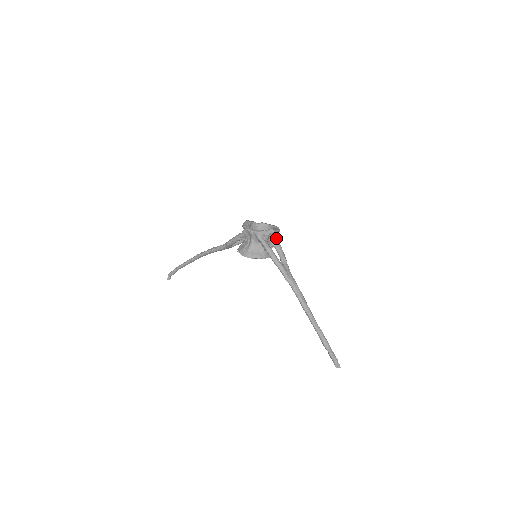
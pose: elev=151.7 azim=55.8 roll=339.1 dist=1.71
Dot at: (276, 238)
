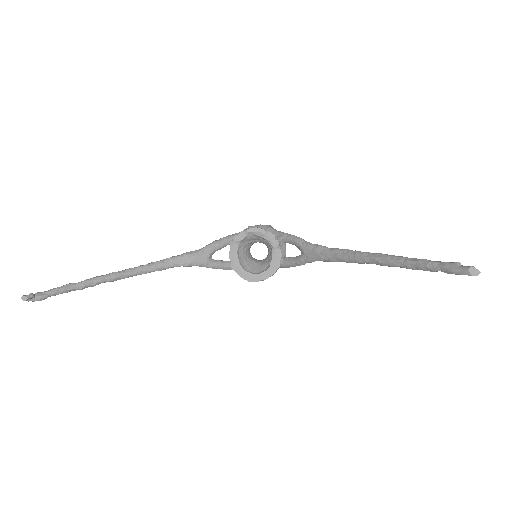
Dot at: occluded
